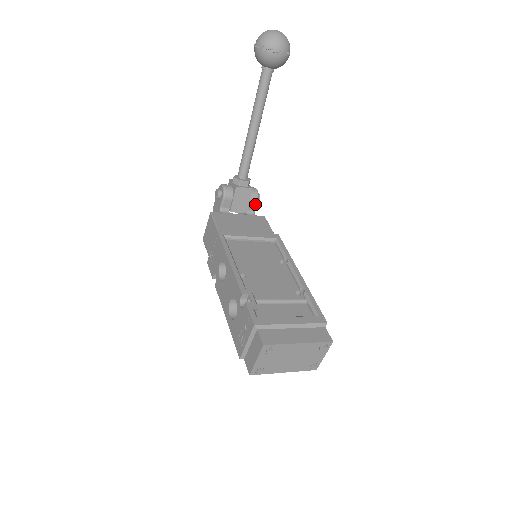
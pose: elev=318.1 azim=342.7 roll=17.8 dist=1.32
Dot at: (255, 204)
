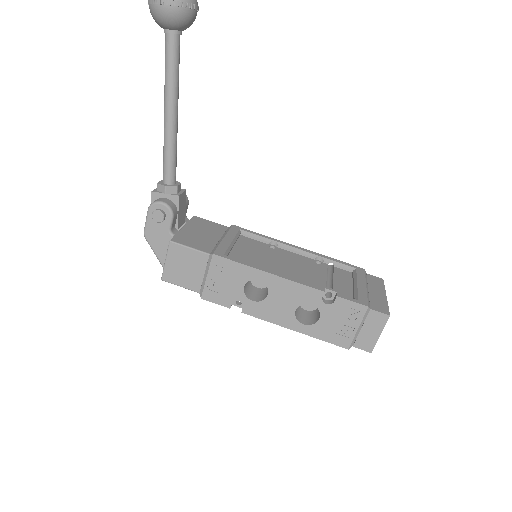
Dot at: (187, 207)
